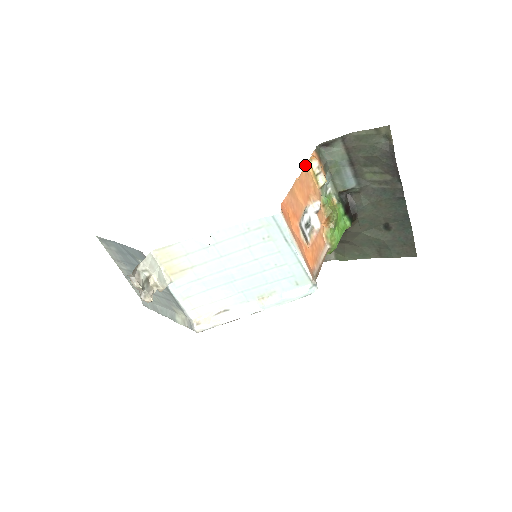
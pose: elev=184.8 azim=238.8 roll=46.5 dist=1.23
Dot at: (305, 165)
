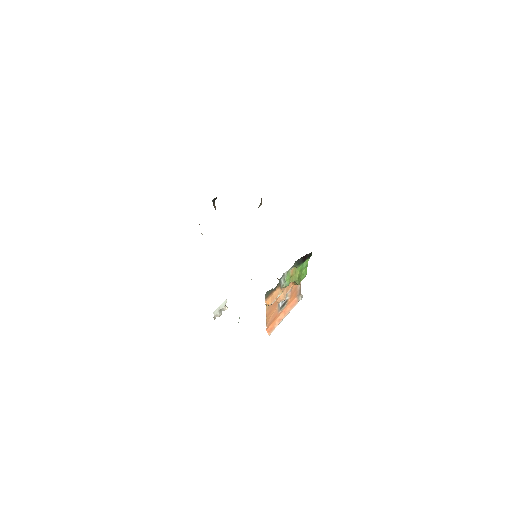
Dot at: occluded
